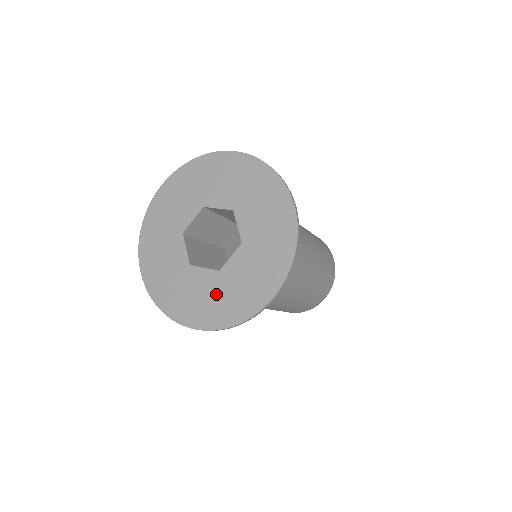
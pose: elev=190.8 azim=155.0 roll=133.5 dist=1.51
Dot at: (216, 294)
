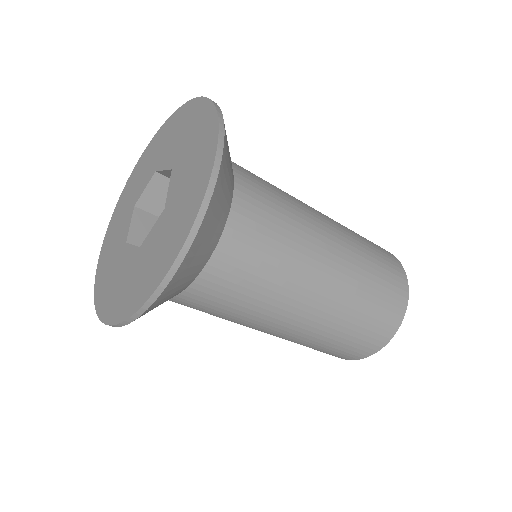
Dot at: (128, 277)
